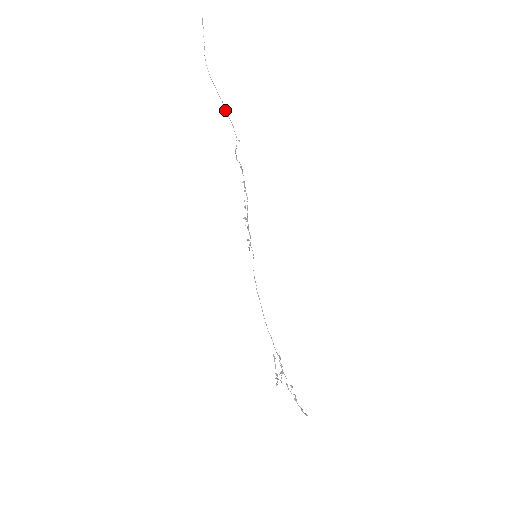
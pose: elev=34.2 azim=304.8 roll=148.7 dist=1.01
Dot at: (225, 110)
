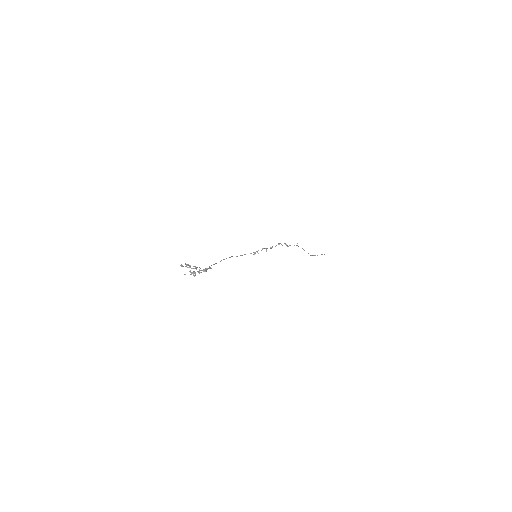
Dot at: (304, 250)
